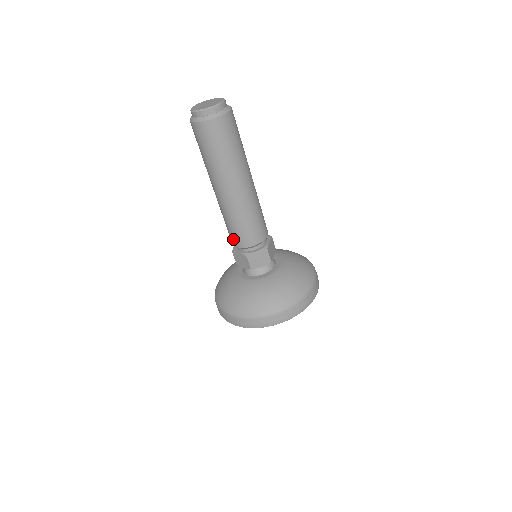
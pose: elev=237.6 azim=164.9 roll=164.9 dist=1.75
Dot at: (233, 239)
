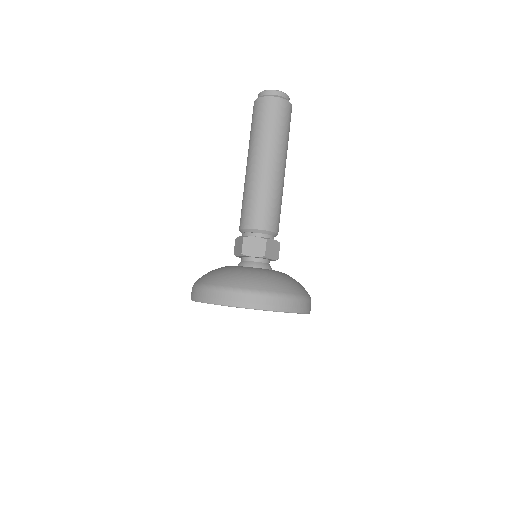
Dot at: (241, 220)
